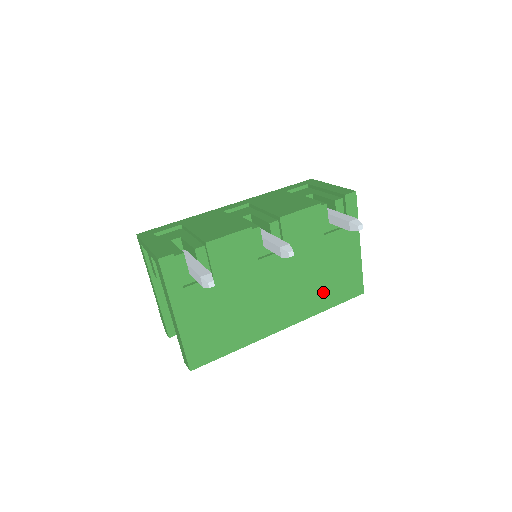
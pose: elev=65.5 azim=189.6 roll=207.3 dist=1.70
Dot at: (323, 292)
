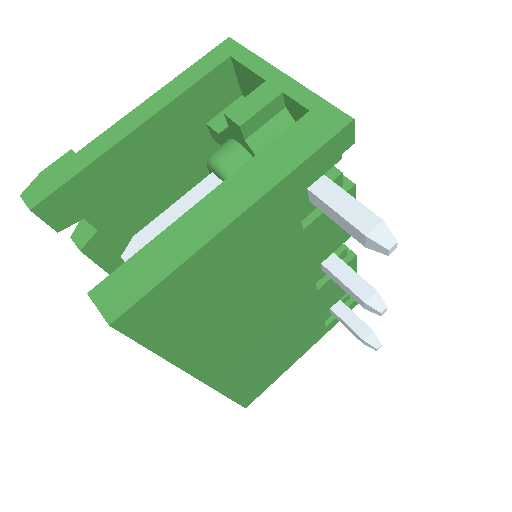
Dot at: (253, 373)
